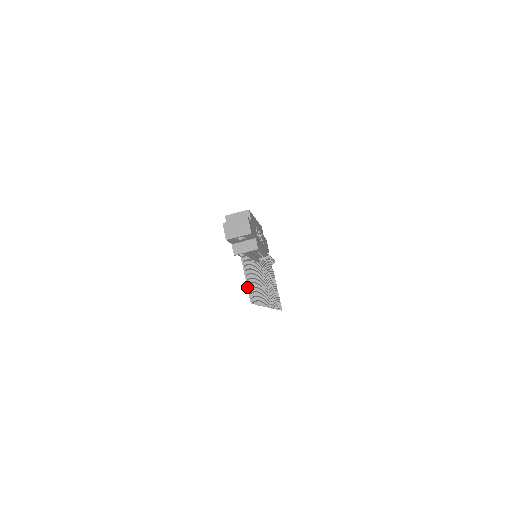
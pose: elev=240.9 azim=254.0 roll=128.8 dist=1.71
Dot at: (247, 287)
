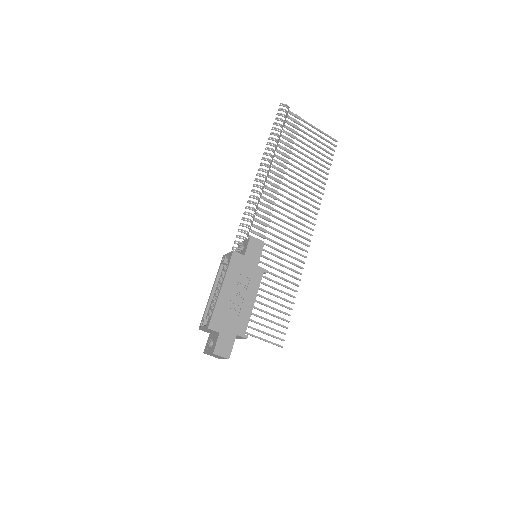
Dot at: occluded
